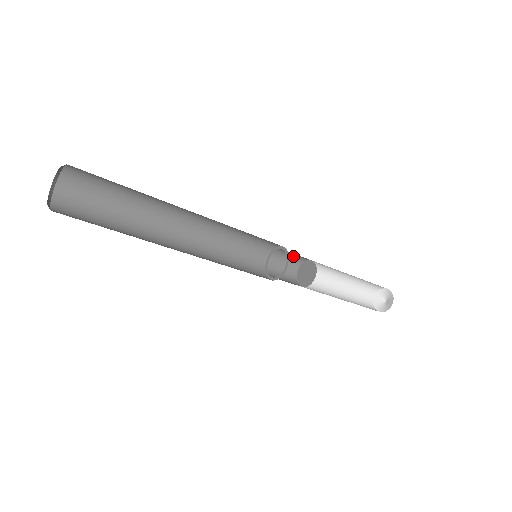
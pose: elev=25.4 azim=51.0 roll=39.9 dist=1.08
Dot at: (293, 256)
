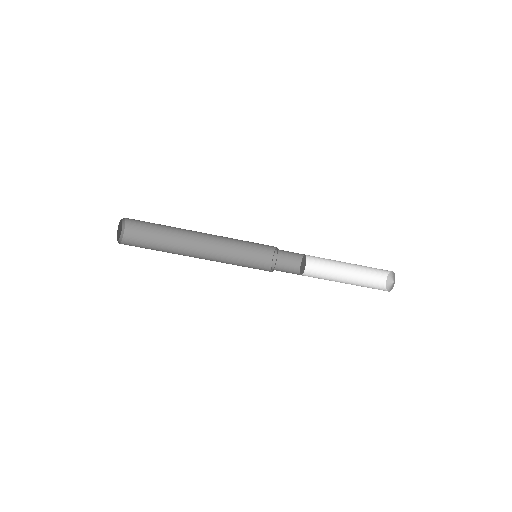
Dot at: (289, 263)
